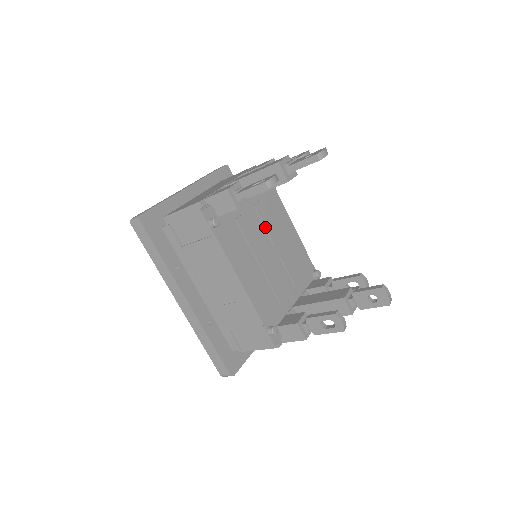
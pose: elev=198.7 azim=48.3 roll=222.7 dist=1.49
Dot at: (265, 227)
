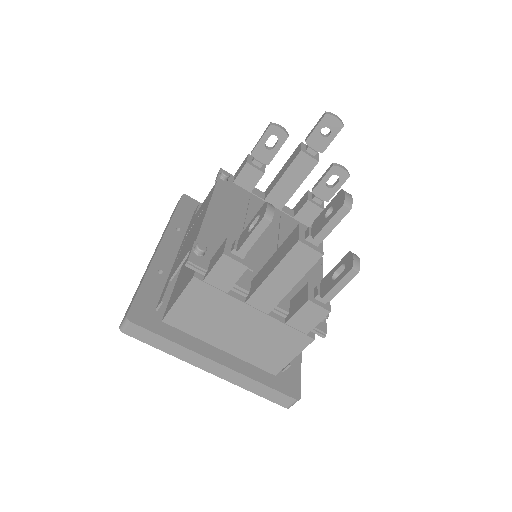
Dot at: (280, 231)
